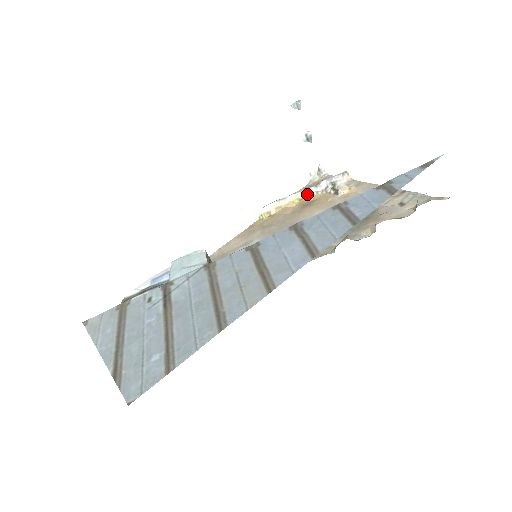
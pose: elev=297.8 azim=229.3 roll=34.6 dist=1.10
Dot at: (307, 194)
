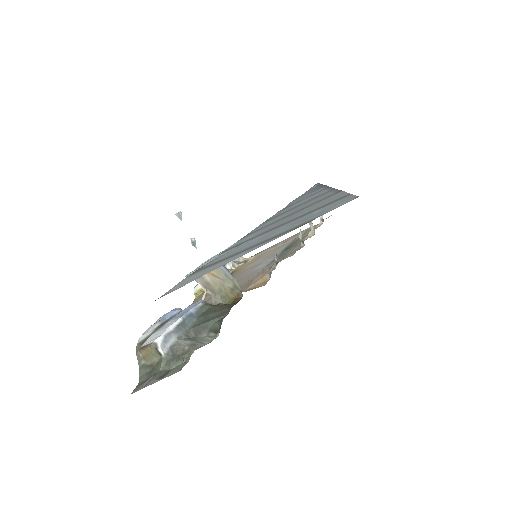
Dot at: occluded
